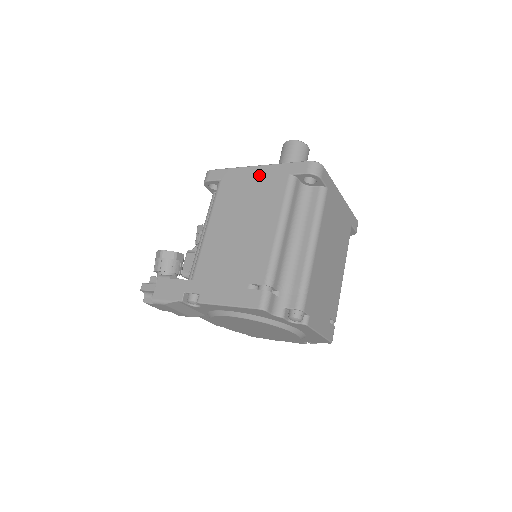
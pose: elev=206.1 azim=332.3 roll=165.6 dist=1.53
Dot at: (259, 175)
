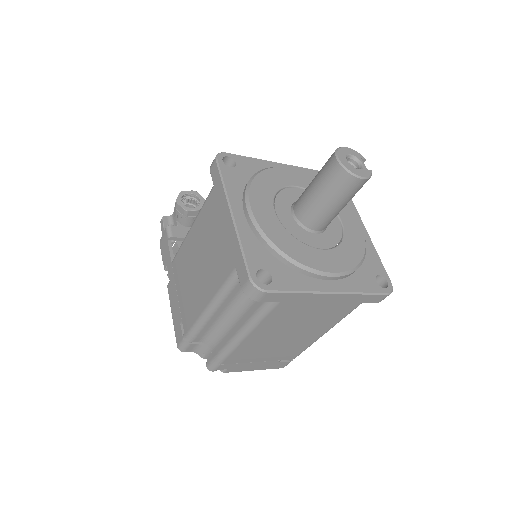
Dot at: (226, 229)
